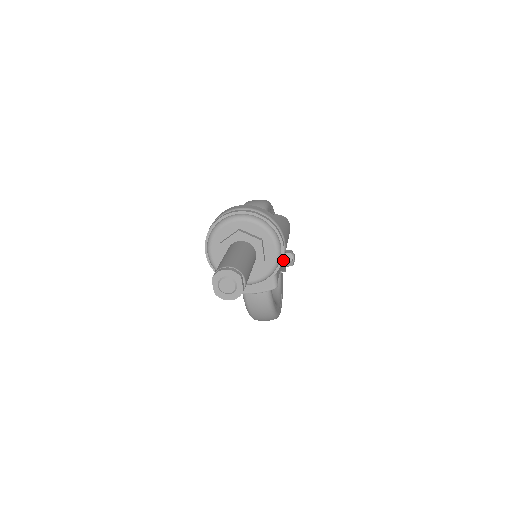
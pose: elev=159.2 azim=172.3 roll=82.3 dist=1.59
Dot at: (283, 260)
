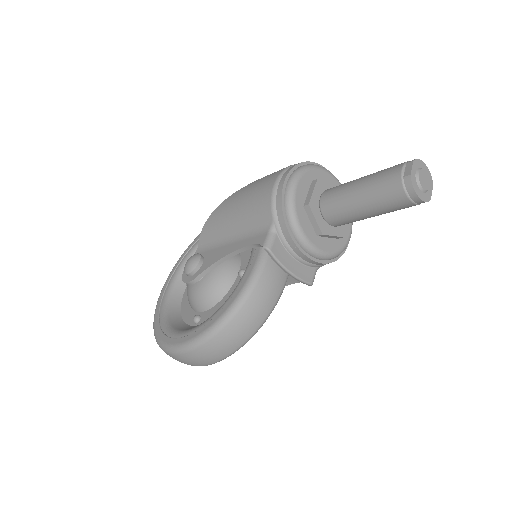
Dot at: occluded
